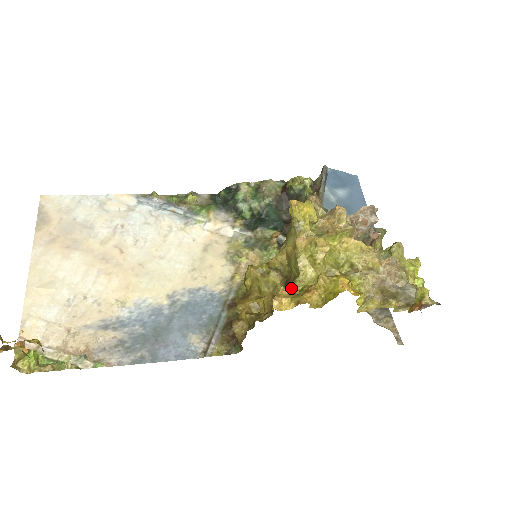
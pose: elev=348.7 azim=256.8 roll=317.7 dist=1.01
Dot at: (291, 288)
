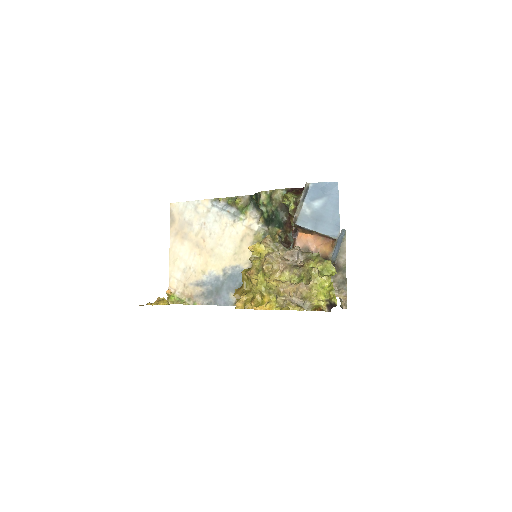
Dot at: (248, 296)
